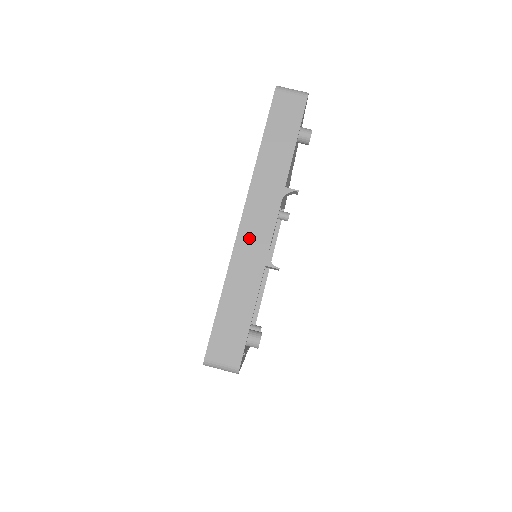
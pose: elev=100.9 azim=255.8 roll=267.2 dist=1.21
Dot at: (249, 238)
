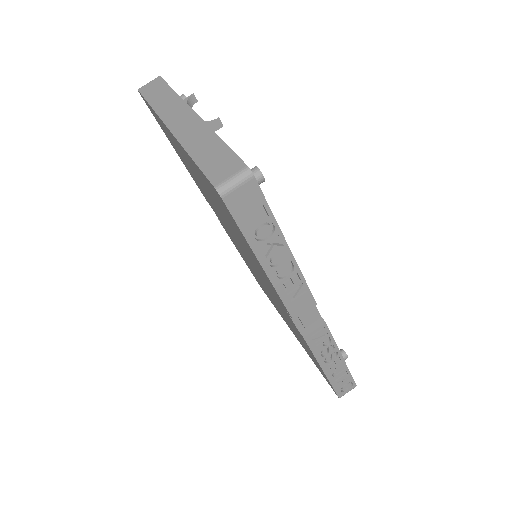
Dot at: (183, 128)
